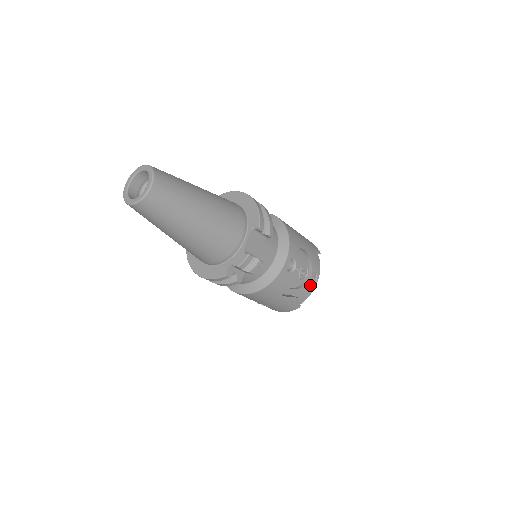
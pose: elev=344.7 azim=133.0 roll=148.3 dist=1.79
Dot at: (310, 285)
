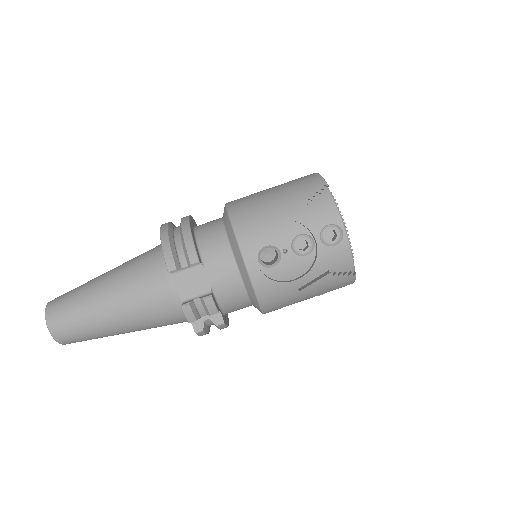
Dot at: (334, 245)
